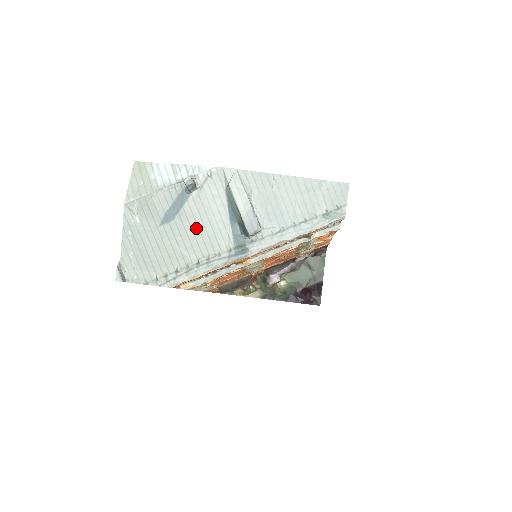
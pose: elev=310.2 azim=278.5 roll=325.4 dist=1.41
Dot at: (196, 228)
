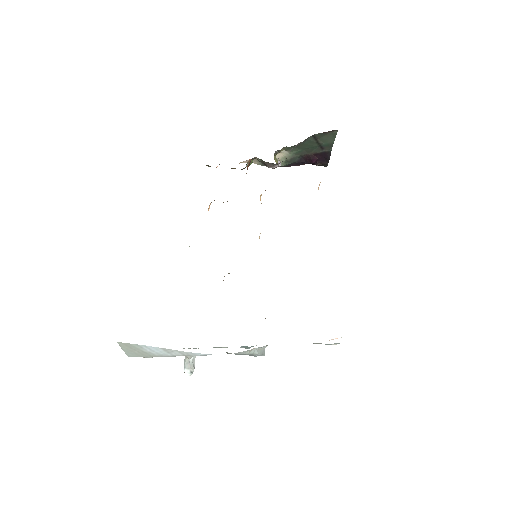
Dot at: occluded
